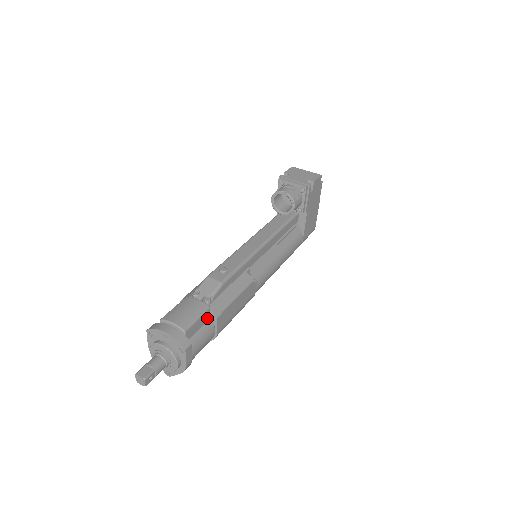
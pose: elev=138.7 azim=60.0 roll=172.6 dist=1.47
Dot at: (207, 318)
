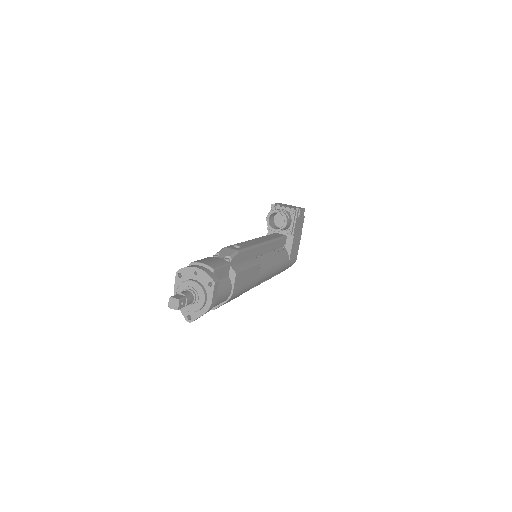
Dot at: (227, 273)
